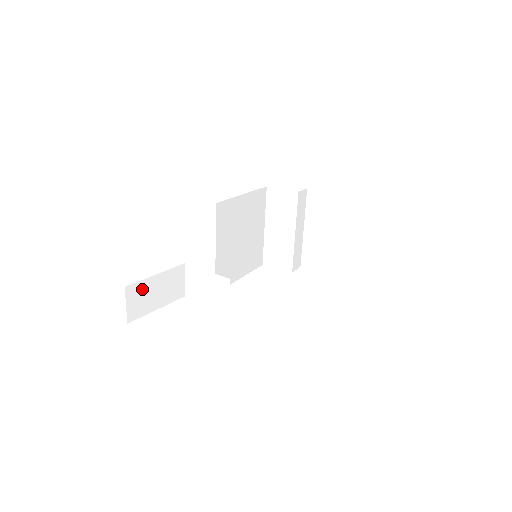
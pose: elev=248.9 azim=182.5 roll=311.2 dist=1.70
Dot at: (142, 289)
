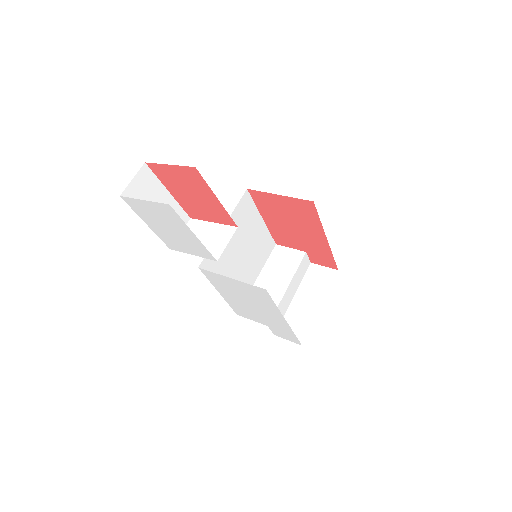
Dot at: (152, 186)
